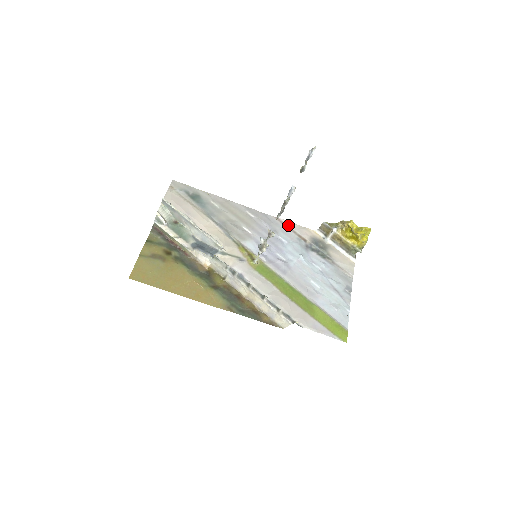
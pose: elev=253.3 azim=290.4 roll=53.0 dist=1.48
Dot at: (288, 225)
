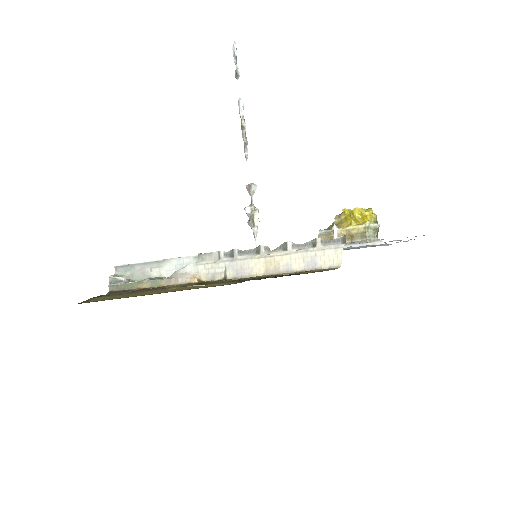
Dot at: occluded
